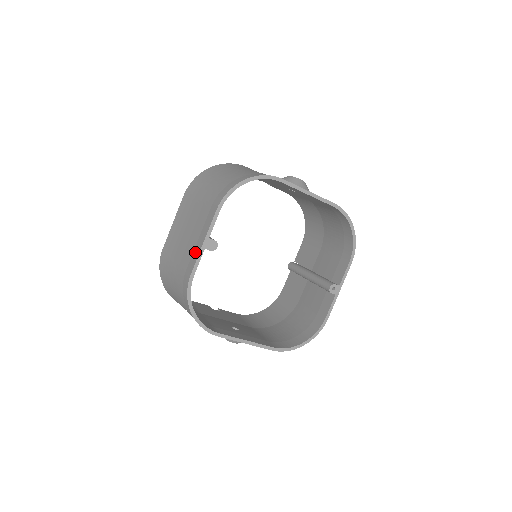
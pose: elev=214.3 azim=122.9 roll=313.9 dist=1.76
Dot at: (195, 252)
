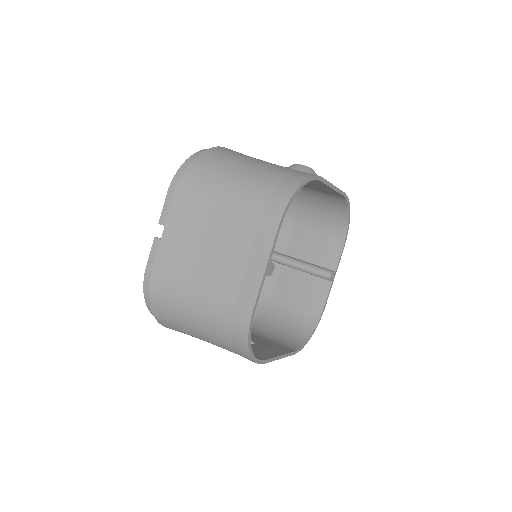
Dot at: (249, 280)
